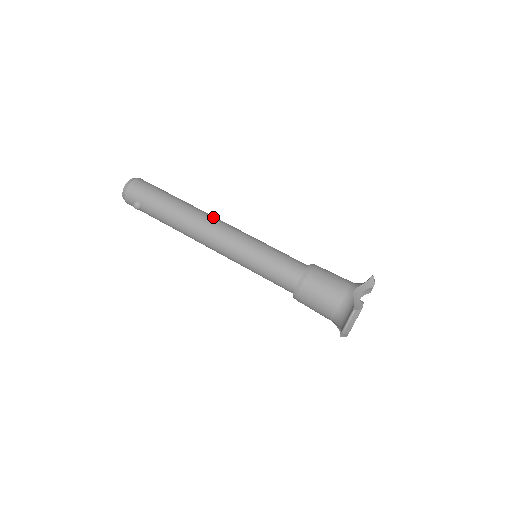
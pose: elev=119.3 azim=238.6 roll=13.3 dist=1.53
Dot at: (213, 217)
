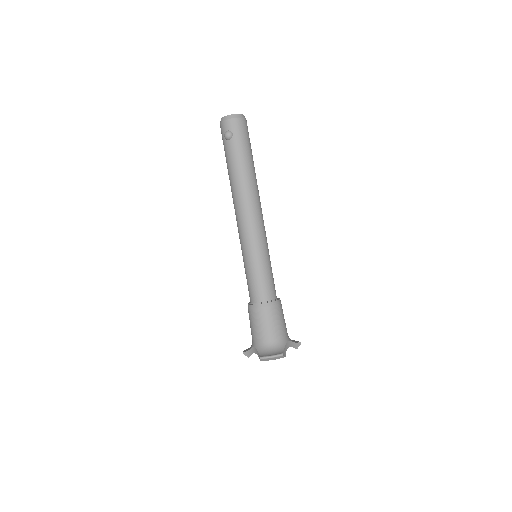
Dot at: occluded
